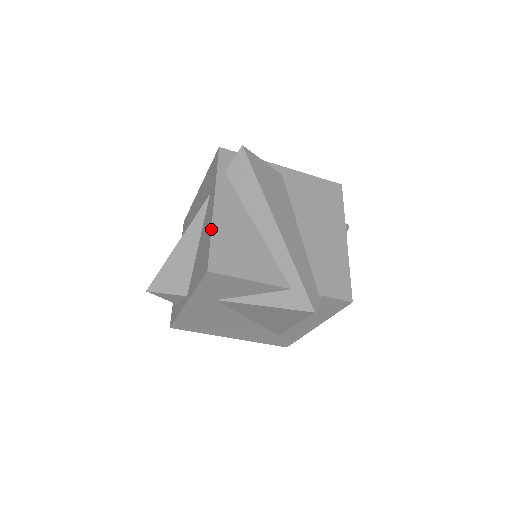
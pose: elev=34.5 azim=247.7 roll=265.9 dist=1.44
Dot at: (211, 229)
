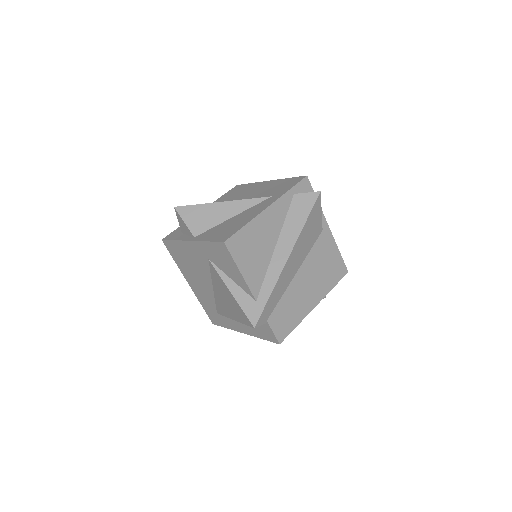
Dot at: (251, 220)
